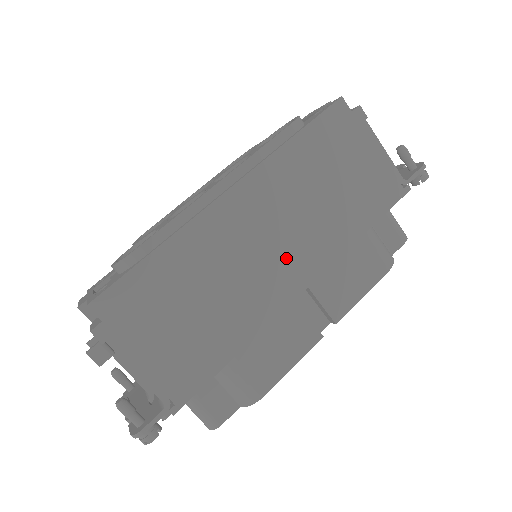
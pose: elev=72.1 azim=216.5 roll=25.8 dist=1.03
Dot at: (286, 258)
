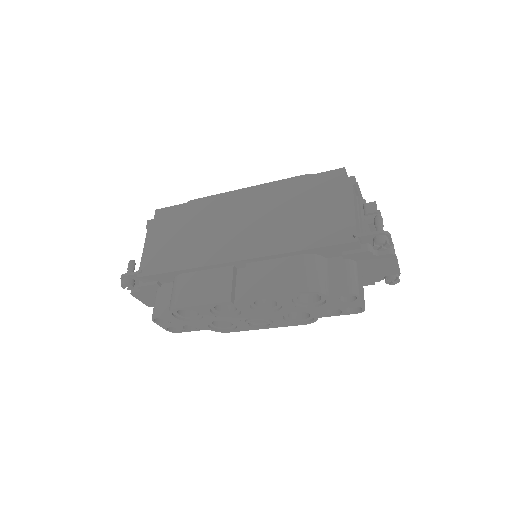
Dot at: (243, 237)
